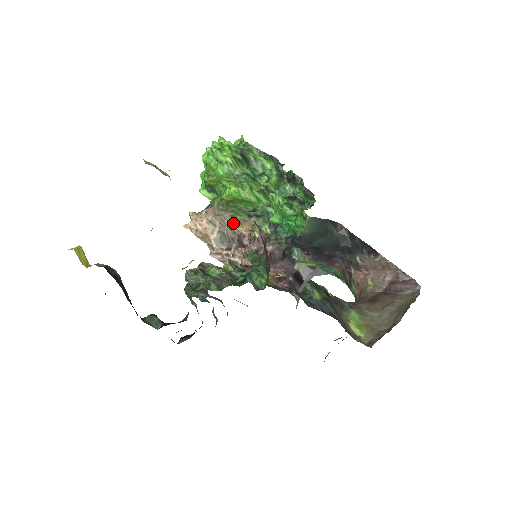
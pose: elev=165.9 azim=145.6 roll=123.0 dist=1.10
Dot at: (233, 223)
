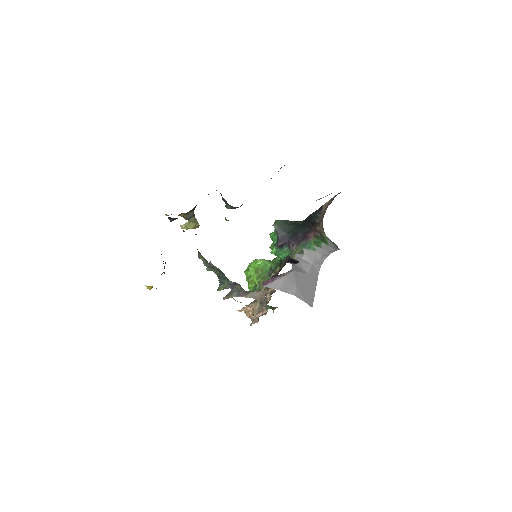
Dot at: occluded
